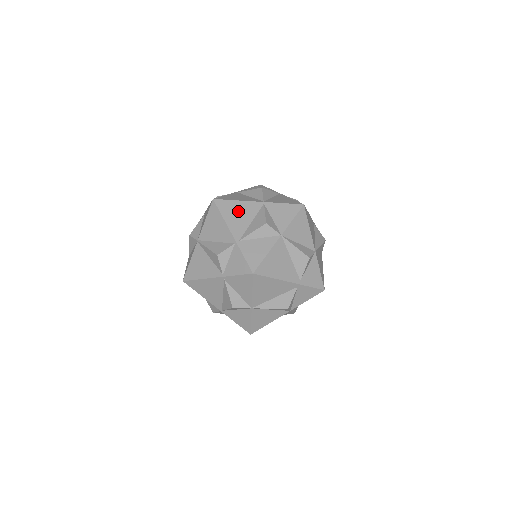
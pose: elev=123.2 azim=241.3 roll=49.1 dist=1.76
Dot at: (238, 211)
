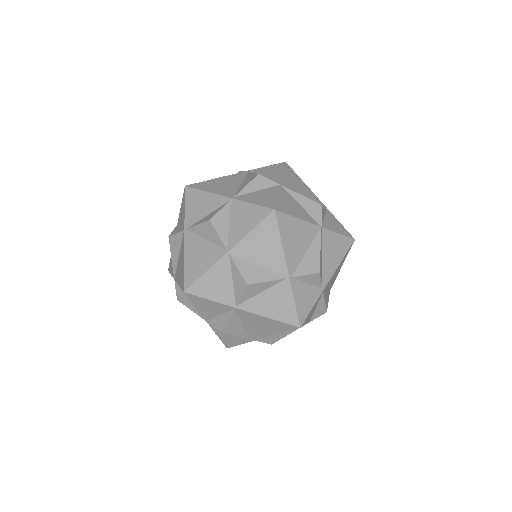
Dot at: occluded
